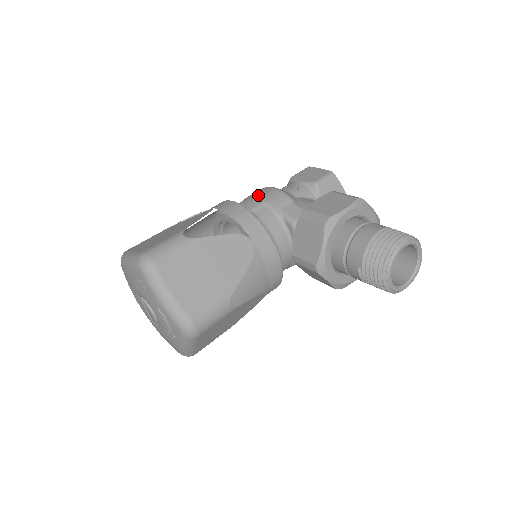
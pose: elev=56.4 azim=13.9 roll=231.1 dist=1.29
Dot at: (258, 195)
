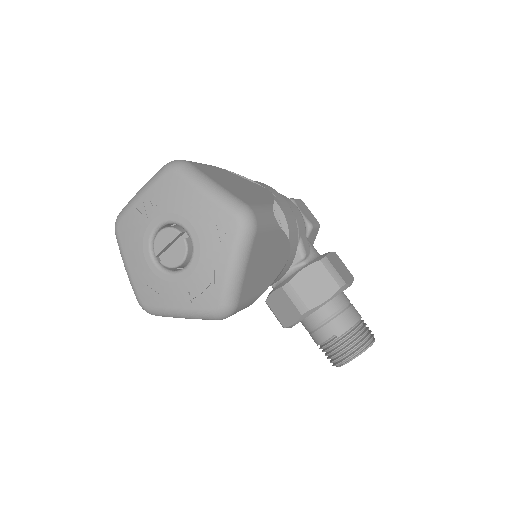
Dot at: (290, 205)
